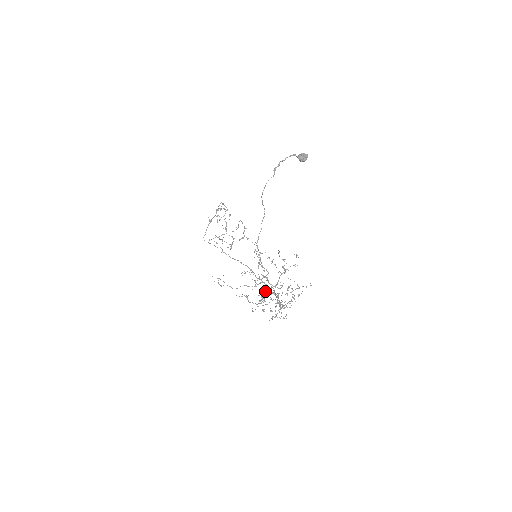
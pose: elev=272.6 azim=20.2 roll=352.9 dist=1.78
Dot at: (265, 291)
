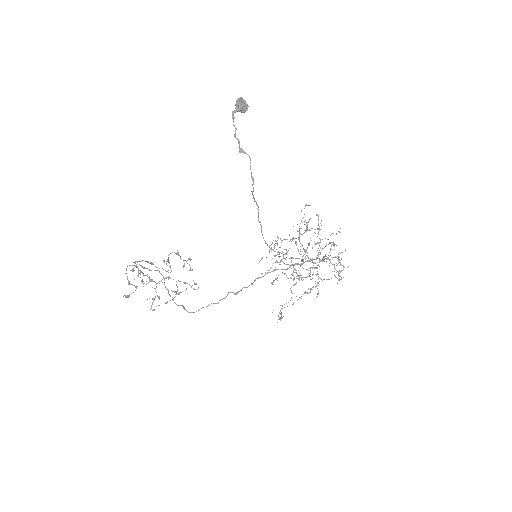
Dot at: occluded
